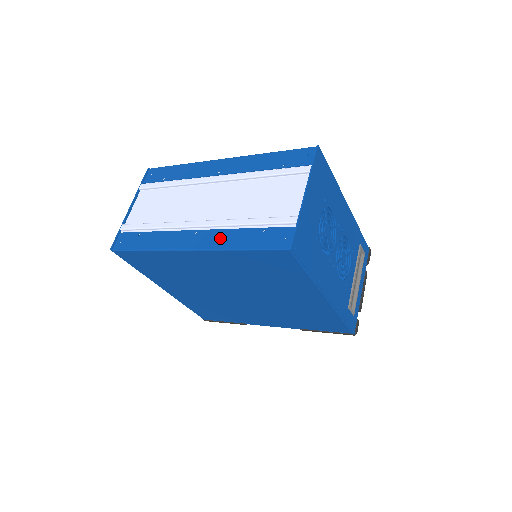
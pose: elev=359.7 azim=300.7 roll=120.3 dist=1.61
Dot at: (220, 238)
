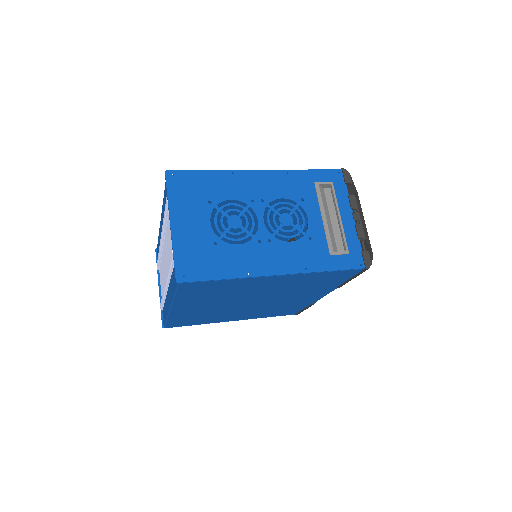
Dot at: (170, 292)
